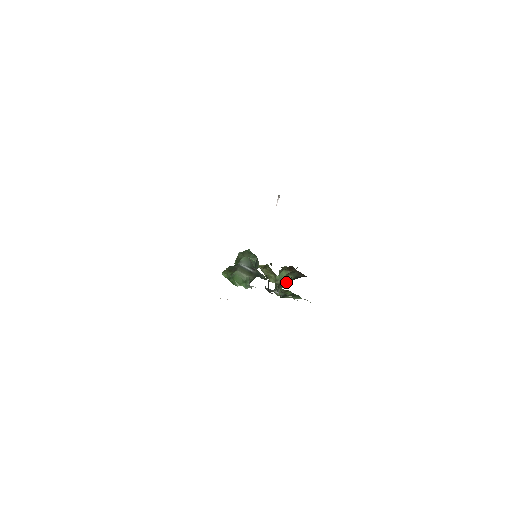
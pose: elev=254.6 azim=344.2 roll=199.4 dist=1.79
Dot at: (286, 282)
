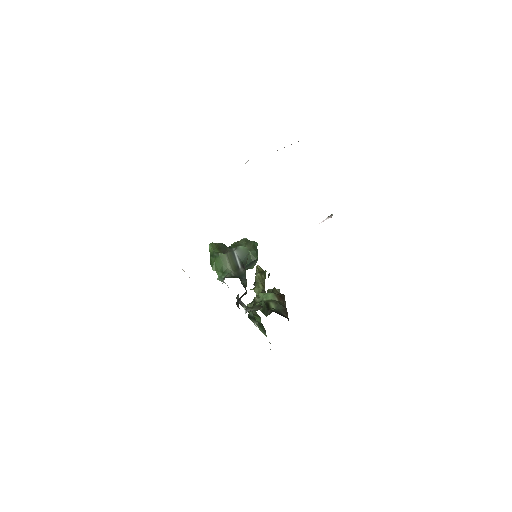
Dot at: (264, 307)
